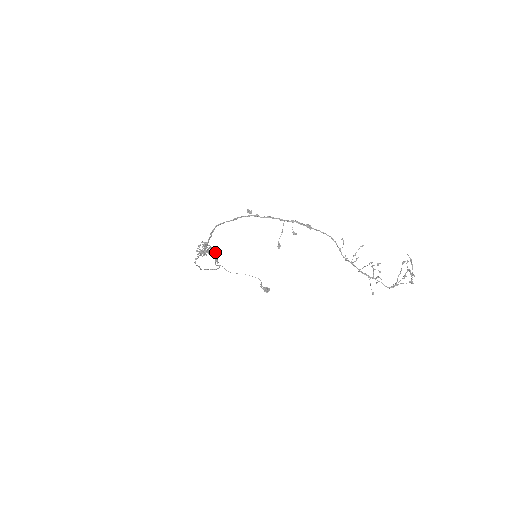
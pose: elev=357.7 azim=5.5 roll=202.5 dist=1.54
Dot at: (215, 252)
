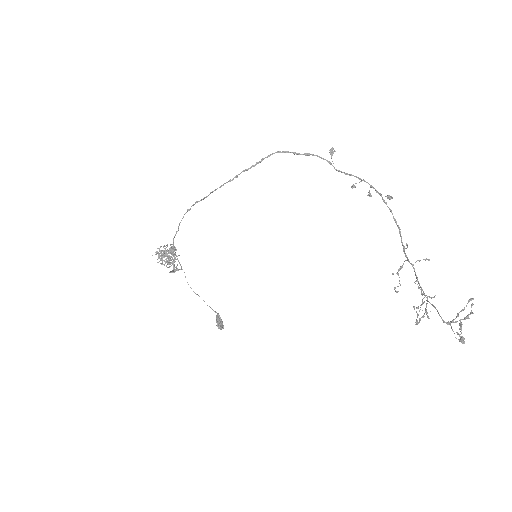
Dot at: (174, 267)
